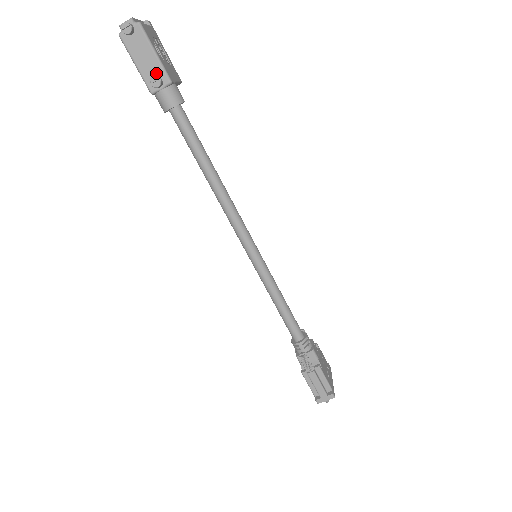
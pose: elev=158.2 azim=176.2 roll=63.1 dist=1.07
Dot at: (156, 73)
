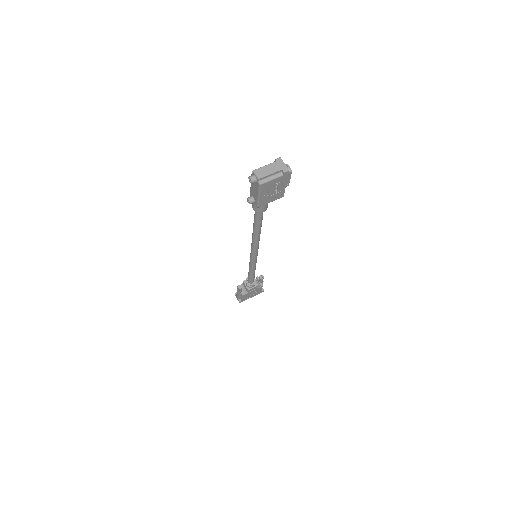
Dot at: (255, 198)
